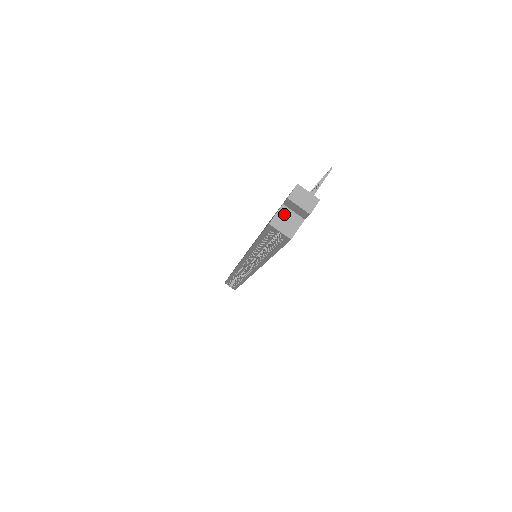
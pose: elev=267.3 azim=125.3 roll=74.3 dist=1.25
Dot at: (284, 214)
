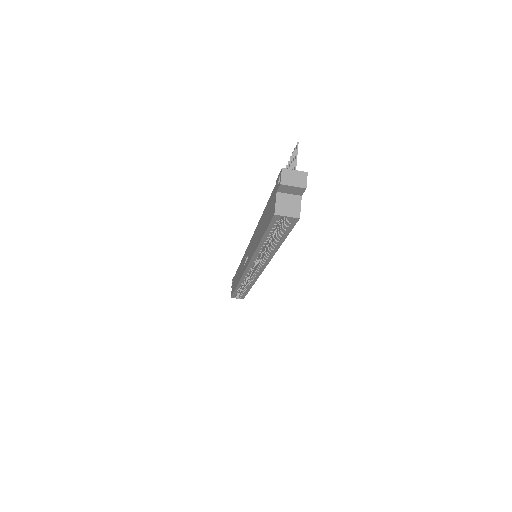
Dot at: (282, 200)
